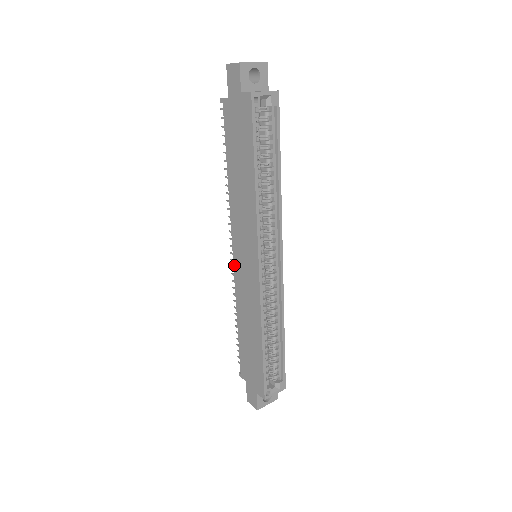
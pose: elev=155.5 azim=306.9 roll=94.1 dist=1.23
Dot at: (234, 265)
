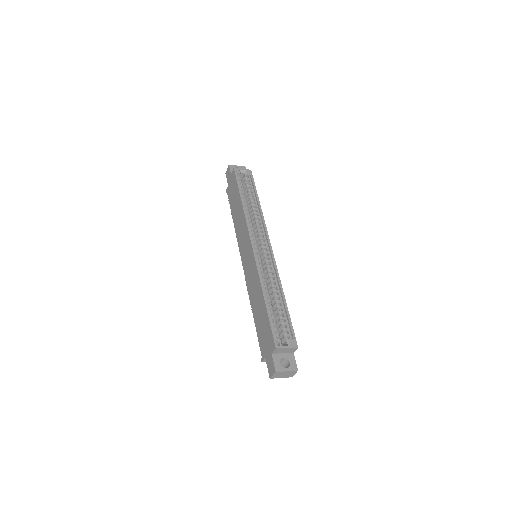
Dot at: (244, 269)
